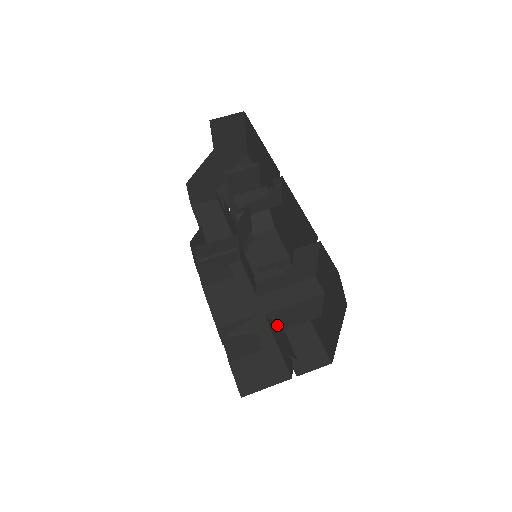
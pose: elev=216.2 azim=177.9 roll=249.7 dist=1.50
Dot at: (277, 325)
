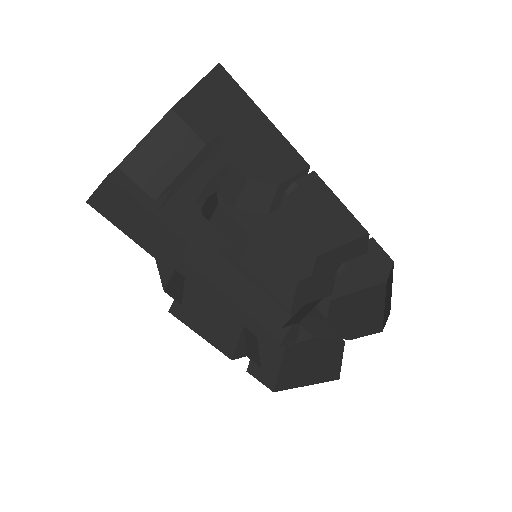
Dot at: occluded
